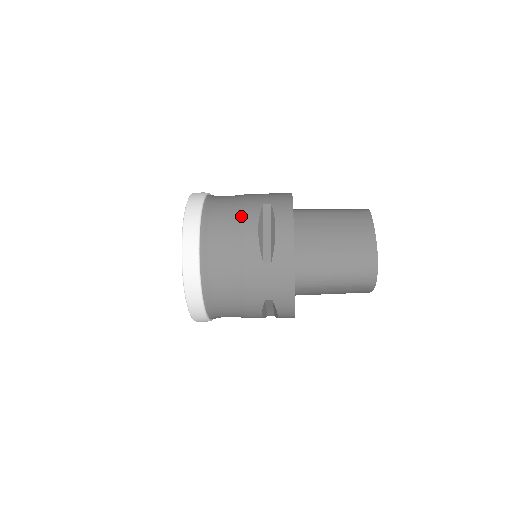
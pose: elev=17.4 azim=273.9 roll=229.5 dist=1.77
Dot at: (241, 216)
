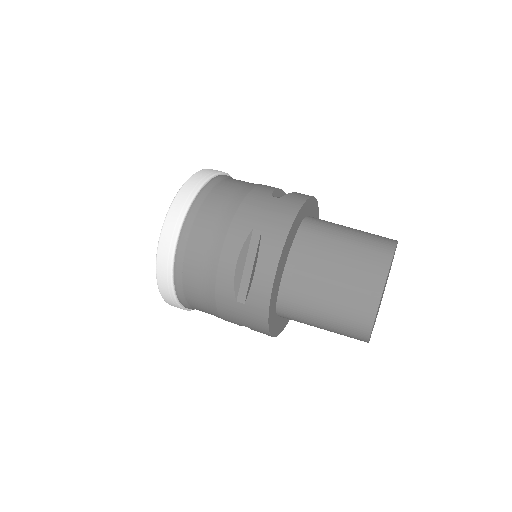
Dot at: (223, 241)
